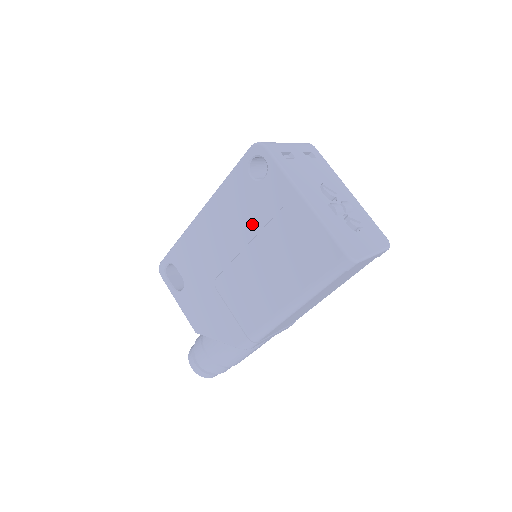
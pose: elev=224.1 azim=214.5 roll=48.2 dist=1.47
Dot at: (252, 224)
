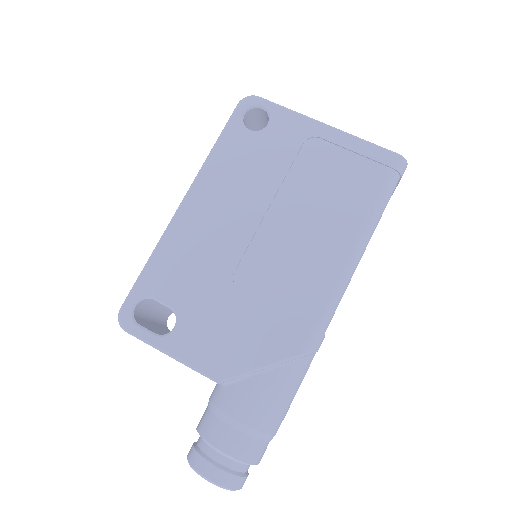
Dot at: (269, 178)
